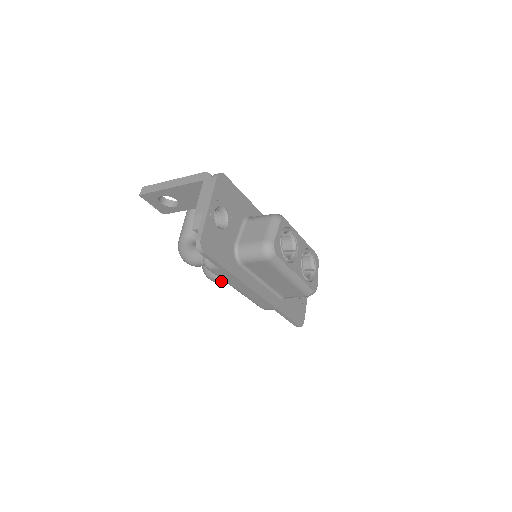
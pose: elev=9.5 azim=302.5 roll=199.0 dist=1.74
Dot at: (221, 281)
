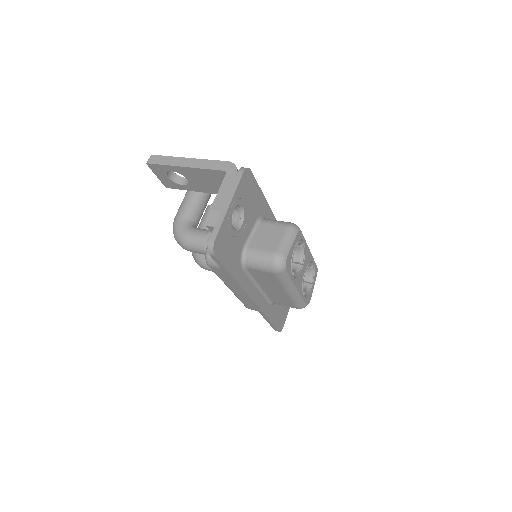
Dot at: (210, 269)
